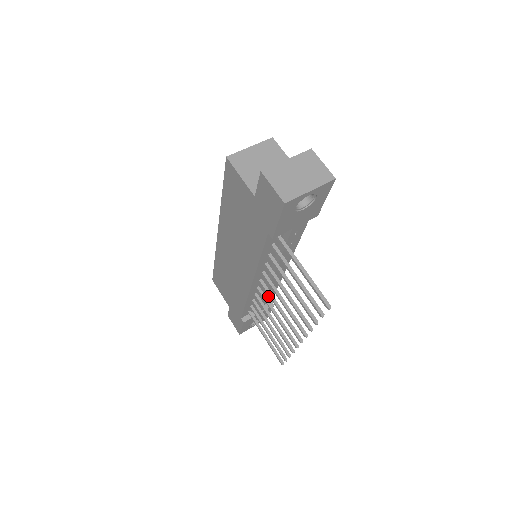
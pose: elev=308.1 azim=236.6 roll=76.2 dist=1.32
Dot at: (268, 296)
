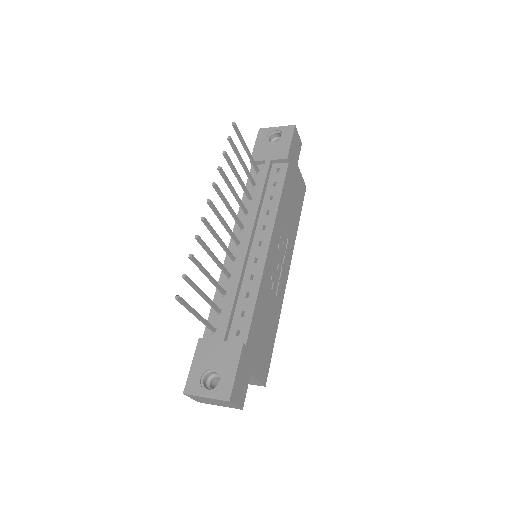
Dot at: (243, 317)
